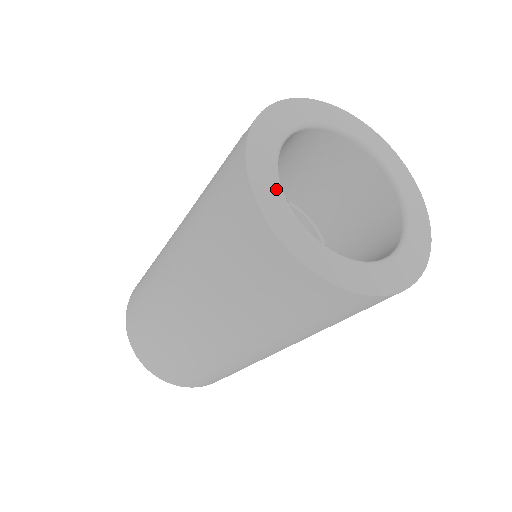
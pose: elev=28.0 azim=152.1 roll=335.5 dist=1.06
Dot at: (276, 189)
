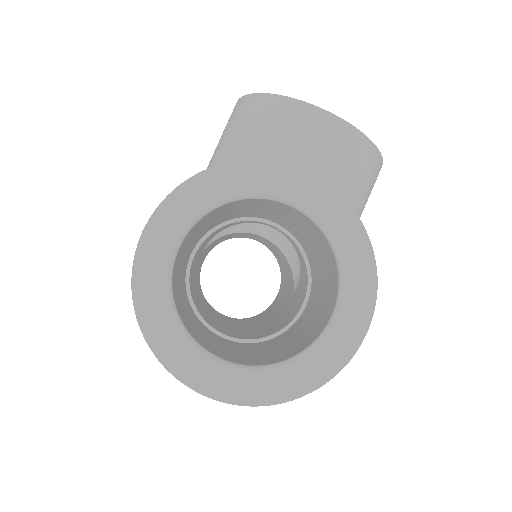
Dot at: (166, 314)
